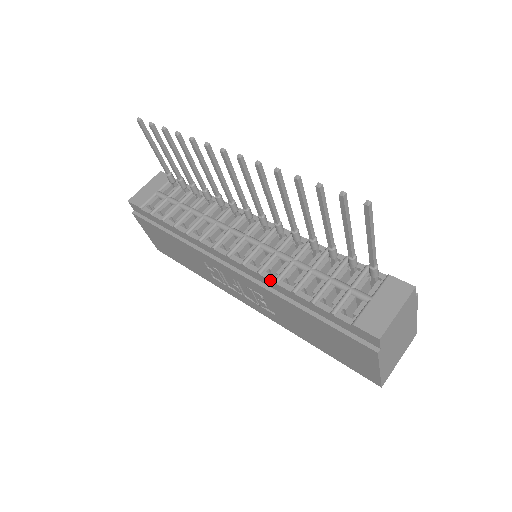
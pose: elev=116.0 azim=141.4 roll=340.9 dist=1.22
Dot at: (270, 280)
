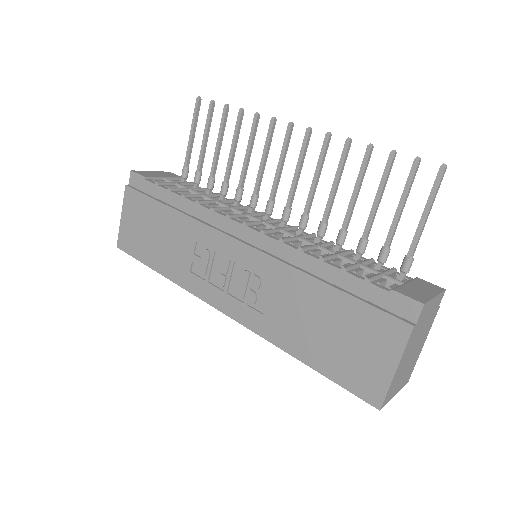
Dot at: (294, 247)
